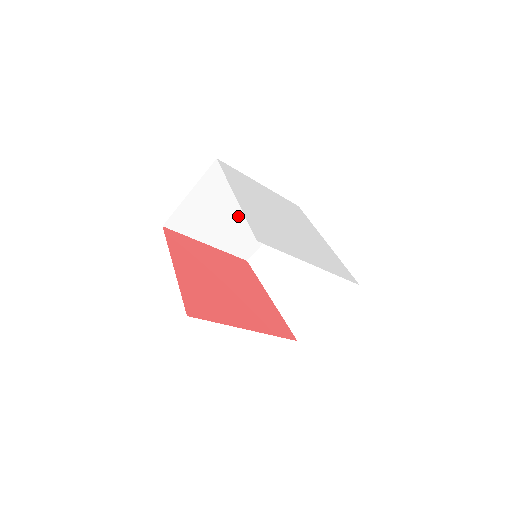
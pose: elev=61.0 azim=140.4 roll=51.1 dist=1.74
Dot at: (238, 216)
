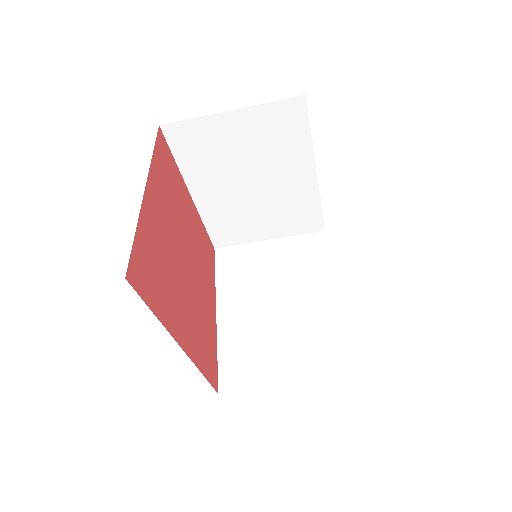
Dot at: (256, 189)
